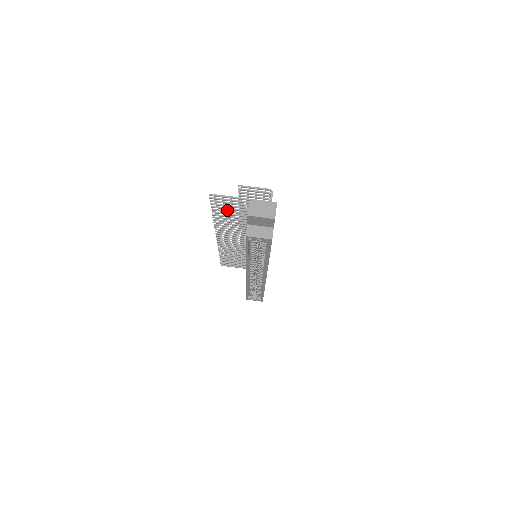
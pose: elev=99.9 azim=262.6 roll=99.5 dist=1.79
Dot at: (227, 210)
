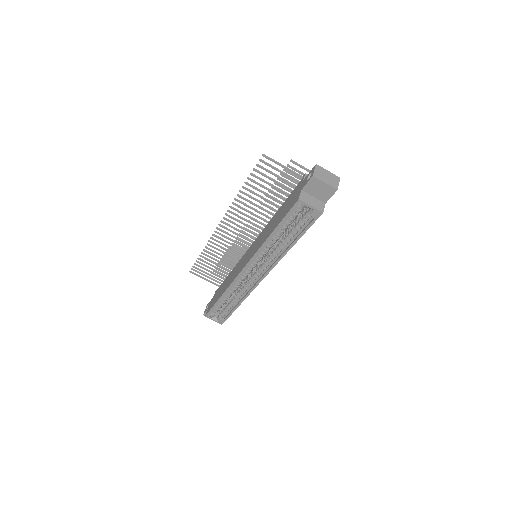
Dot at: (263, 185)
